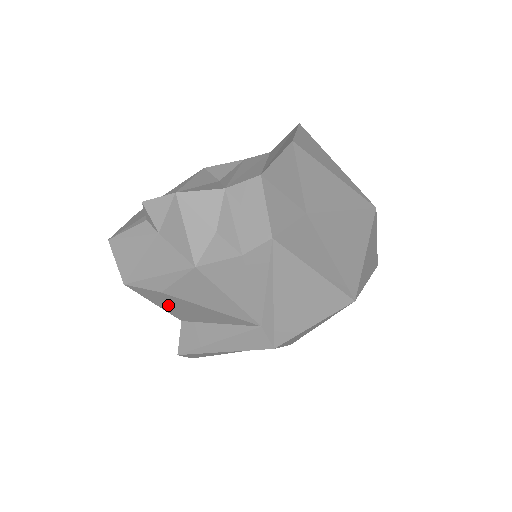
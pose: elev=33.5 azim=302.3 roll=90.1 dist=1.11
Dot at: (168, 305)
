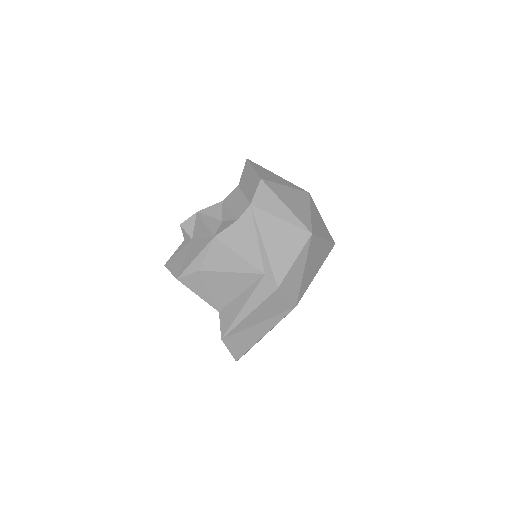
Dot at: (206, 290)
